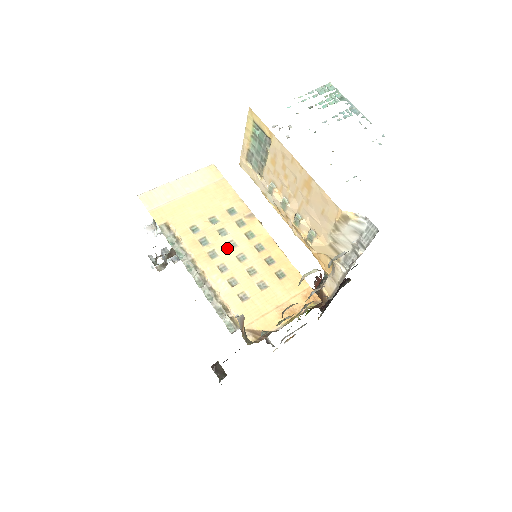
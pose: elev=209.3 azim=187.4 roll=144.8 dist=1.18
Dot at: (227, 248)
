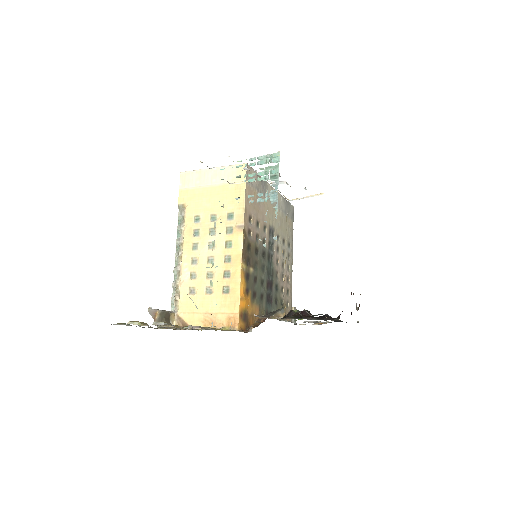
Dot at: (207, 247)
